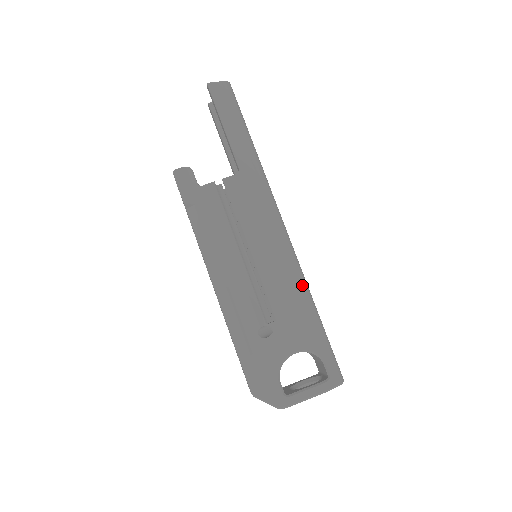
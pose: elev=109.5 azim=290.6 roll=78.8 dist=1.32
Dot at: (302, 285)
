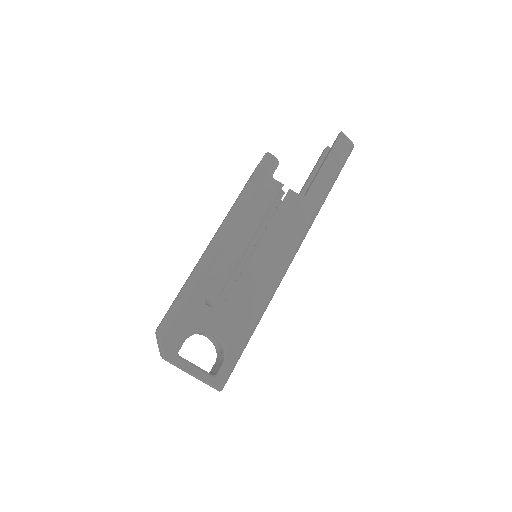
Dot at: (265, 302)
